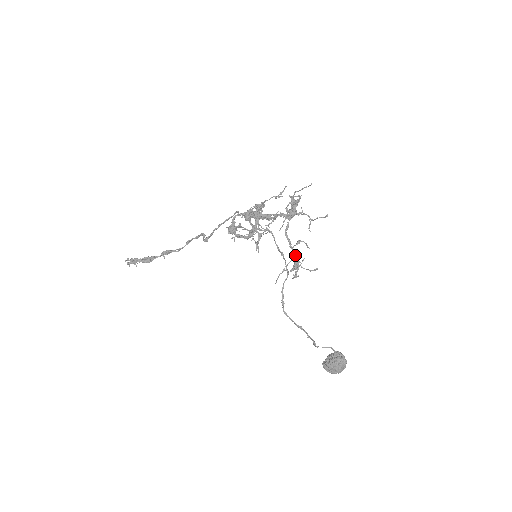
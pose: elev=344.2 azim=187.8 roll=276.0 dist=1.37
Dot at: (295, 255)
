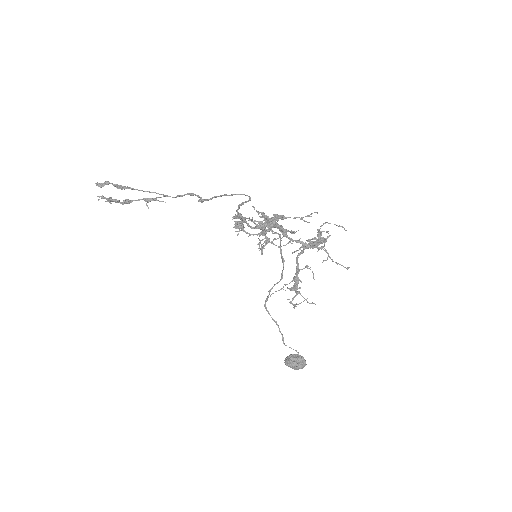
Dot at: (298, 278)
